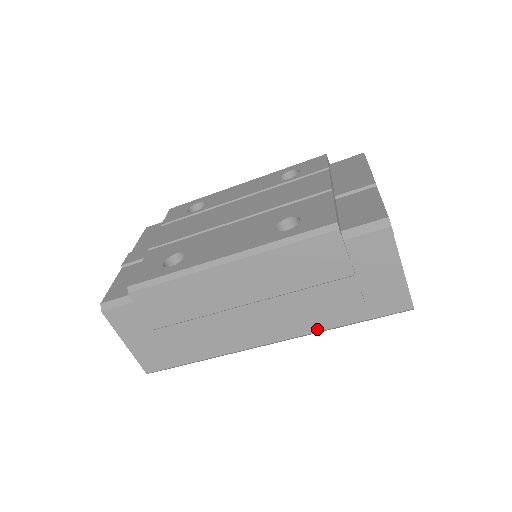
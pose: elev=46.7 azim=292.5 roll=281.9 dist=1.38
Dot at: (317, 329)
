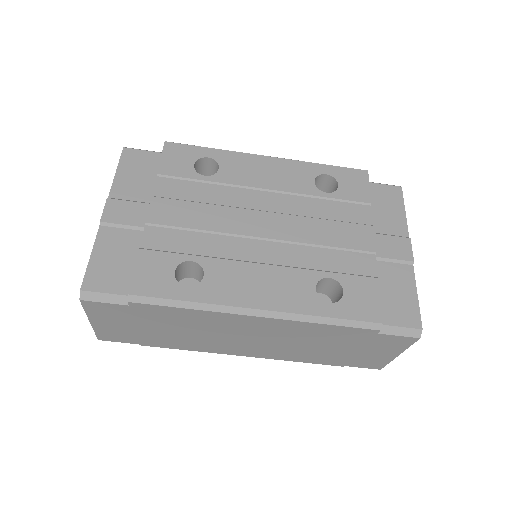
Dot at: (295, 360)
